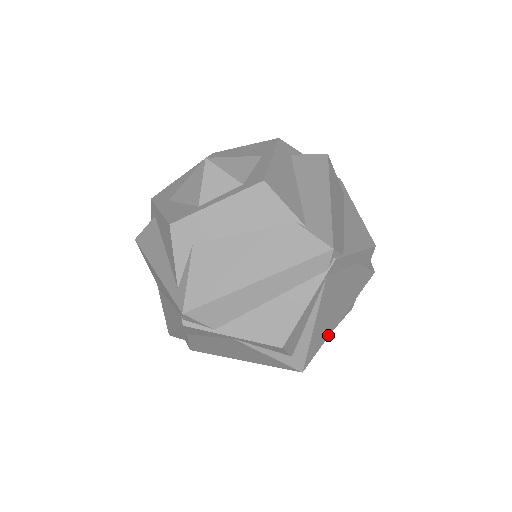
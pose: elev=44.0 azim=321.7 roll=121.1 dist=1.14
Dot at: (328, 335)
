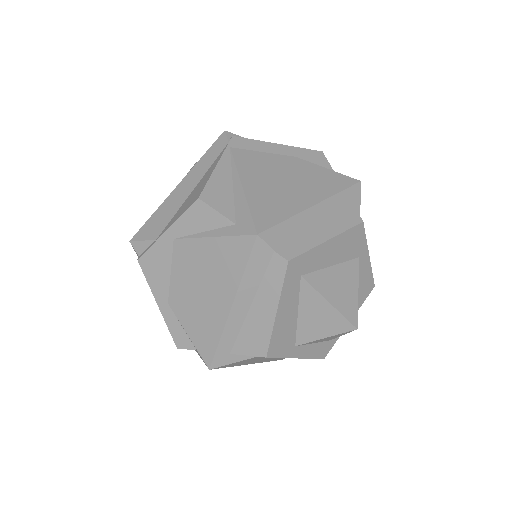
Dot at: (295, 213)
